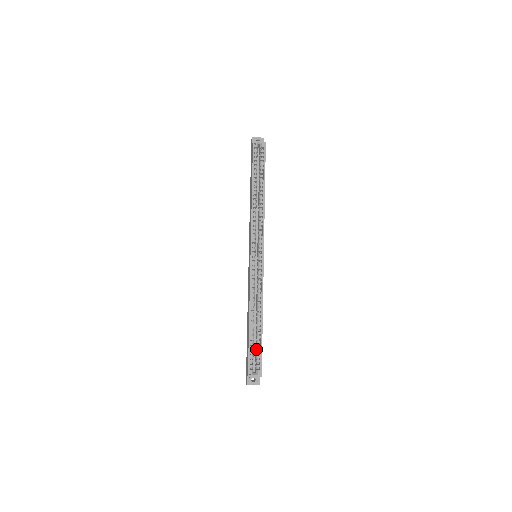
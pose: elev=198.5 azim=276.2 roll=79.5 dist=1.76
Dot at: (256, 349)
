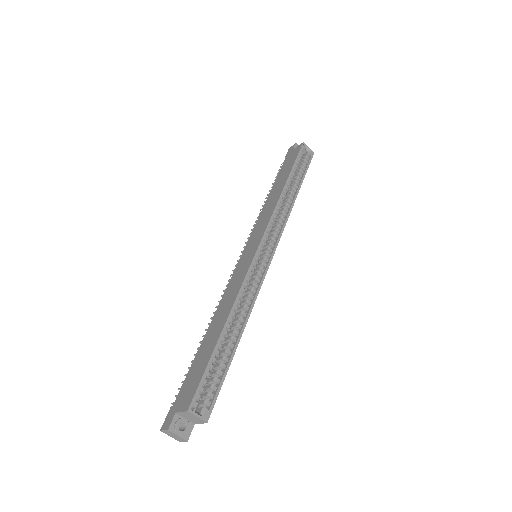
Dot at: (213, 375)
